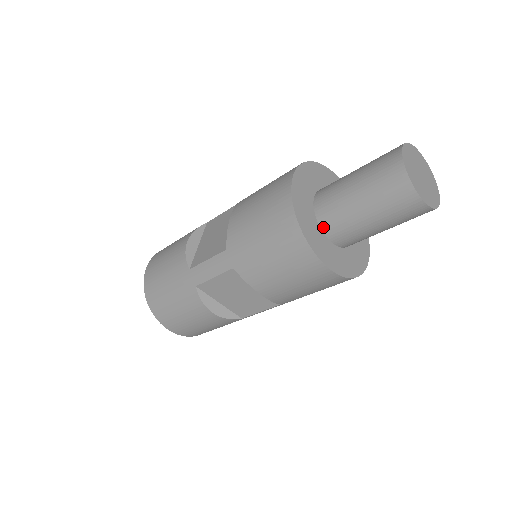
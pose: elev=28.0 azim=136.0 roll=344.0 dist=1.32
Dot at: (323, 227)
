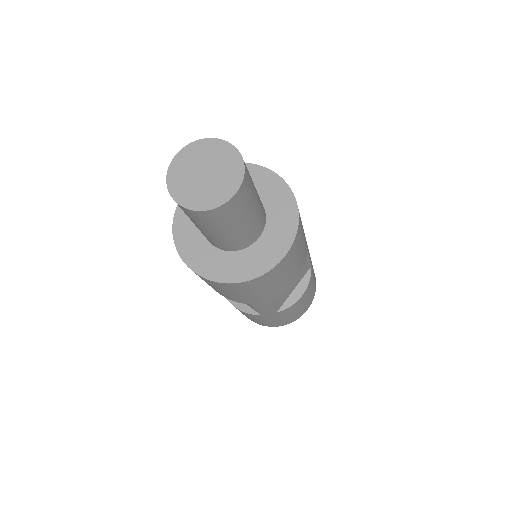
Dot at: occluded
